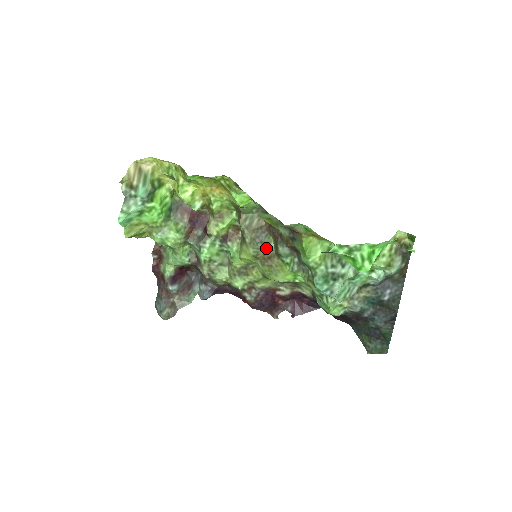
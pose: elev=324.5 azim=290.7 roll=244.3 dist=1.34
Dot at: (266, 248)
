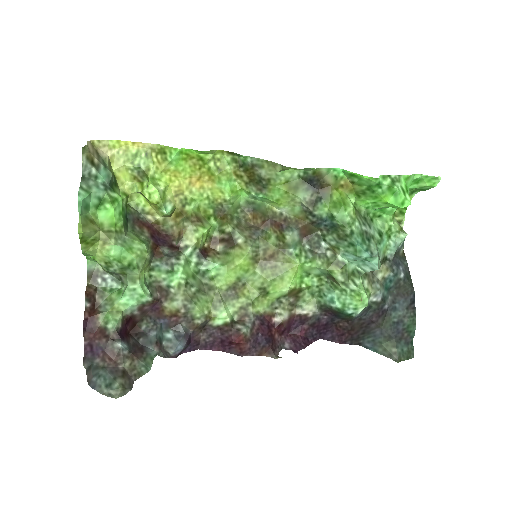
Dot at: (266, 245)
